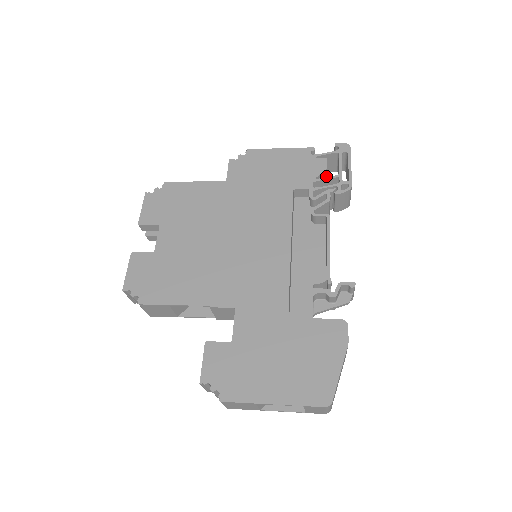
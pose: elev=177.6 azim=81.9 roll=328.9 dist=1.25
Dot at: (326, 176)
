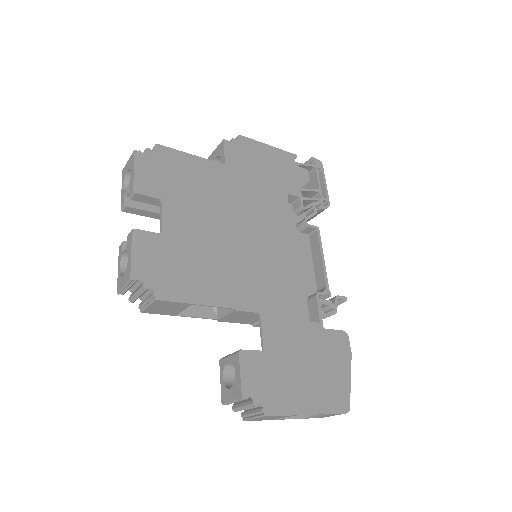
Dot at: occluded
